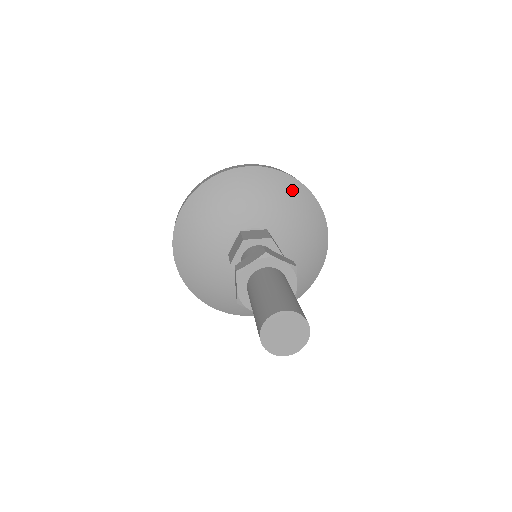
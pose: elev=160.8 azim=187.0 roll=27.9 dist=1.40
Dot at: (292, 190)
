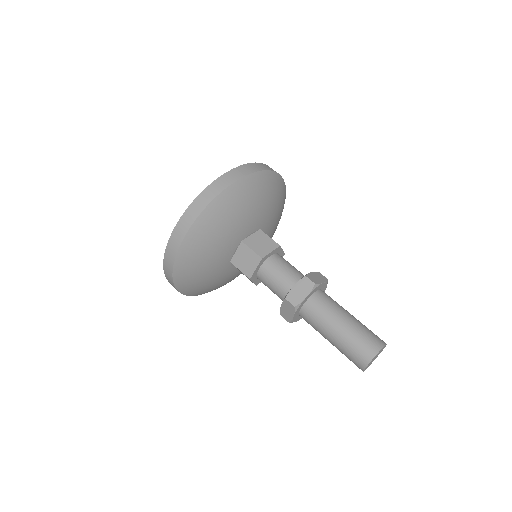
Dot at: (273, 184)
